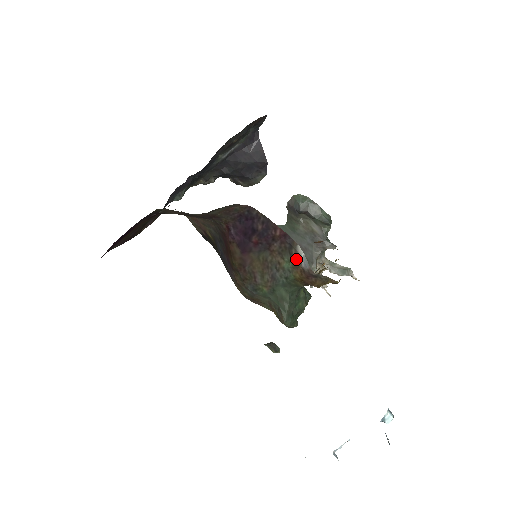
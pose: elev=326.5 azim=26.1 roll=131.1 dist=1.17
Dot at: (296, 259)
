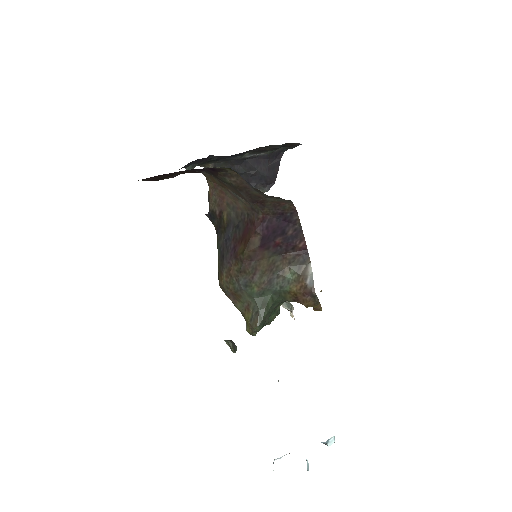
Dot at: (303, 274)
